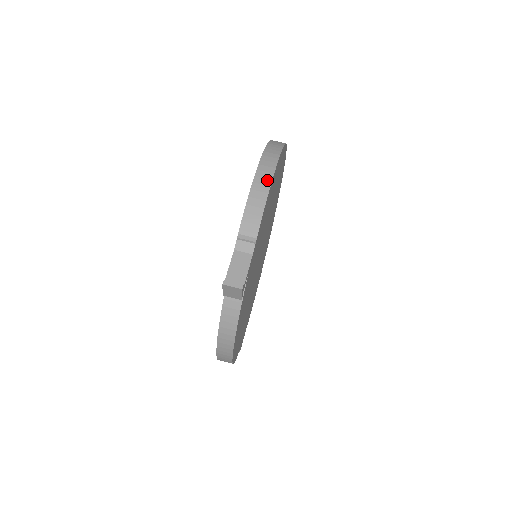
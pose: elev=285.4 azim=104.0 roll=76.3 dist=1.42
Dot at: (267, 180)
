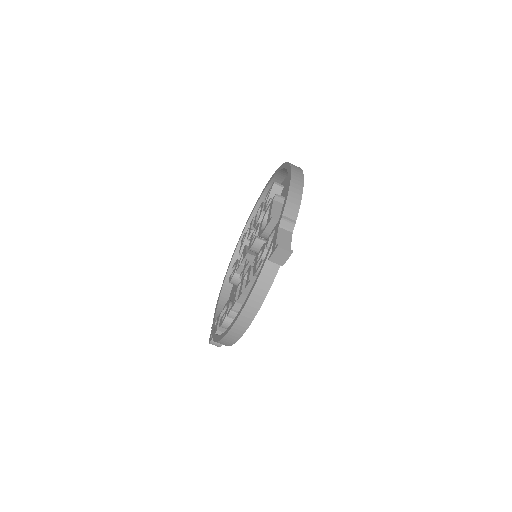
Dot at: (300, 182)
